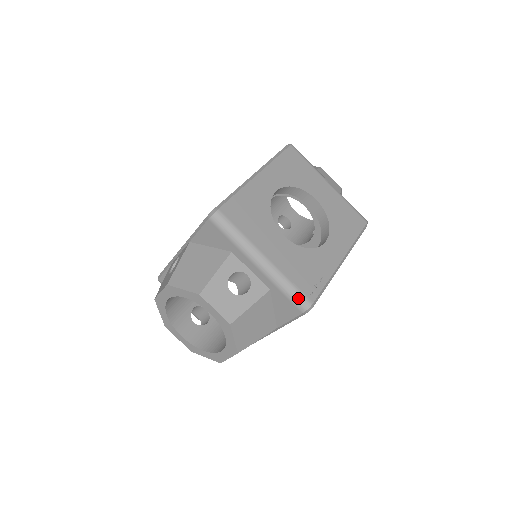
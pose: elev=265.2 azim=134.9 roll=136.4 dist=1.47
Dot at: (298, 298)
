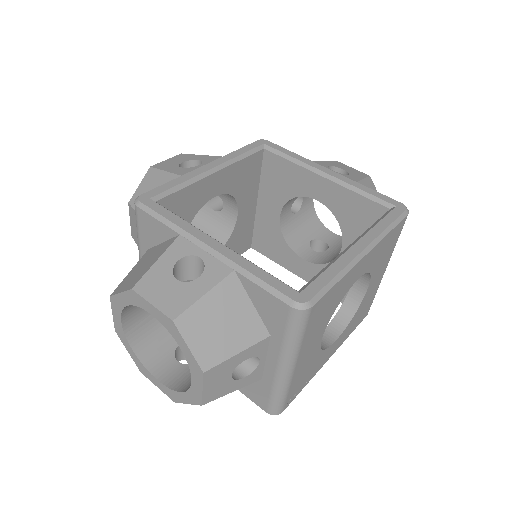
Dot at: (278, 406)
